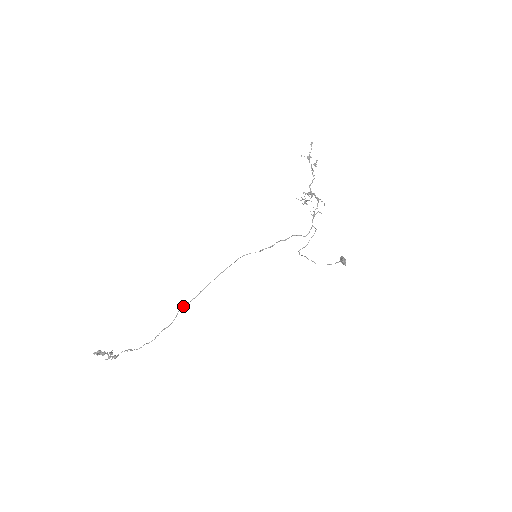
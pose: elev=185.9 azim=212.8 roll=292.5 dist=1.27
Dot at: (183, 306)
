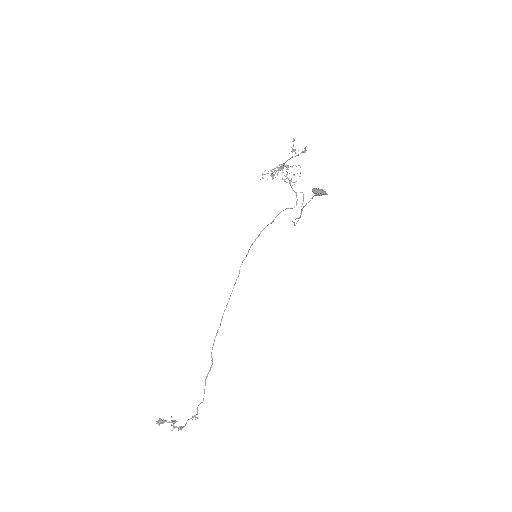
Dot at: (213, 343)
